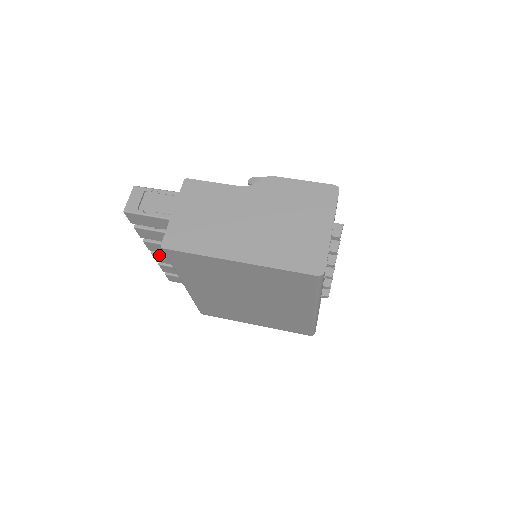
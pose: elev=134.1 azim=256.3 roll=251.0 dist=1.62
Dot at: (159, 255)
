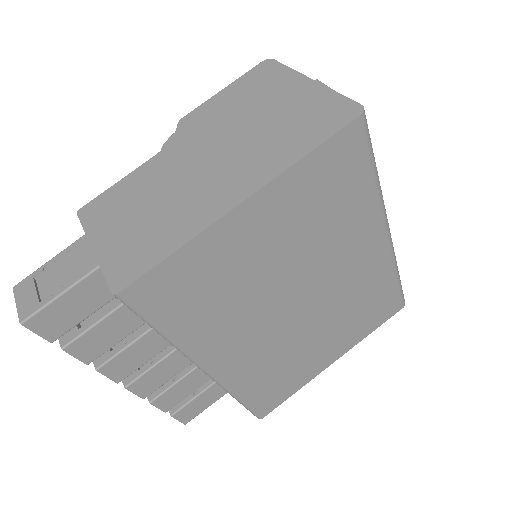
Dot at: (137, 380)
